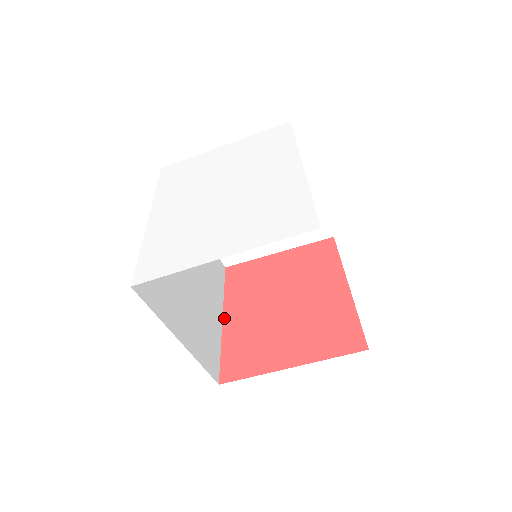
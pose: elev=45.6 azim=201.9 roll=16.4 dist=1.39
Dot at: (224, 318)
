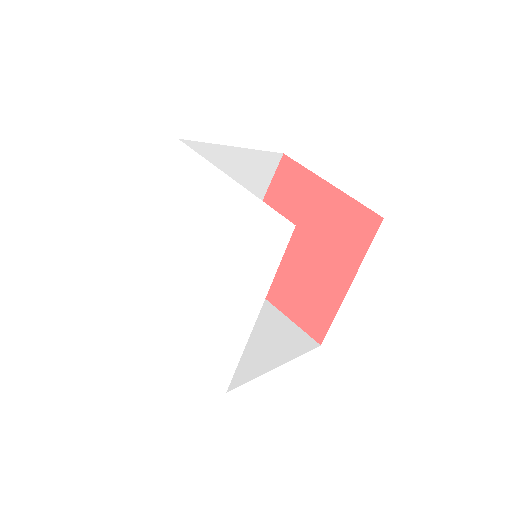
Dot at: occluded
